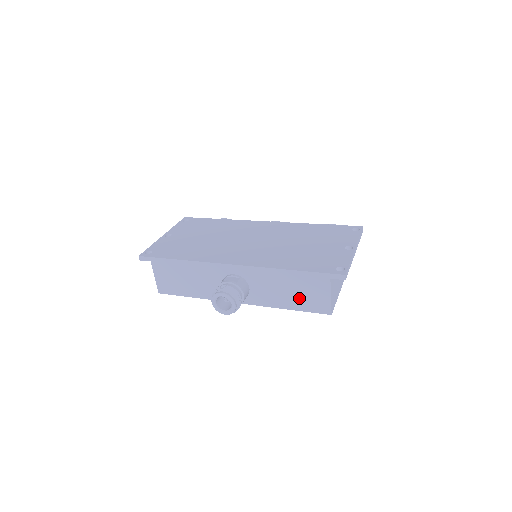
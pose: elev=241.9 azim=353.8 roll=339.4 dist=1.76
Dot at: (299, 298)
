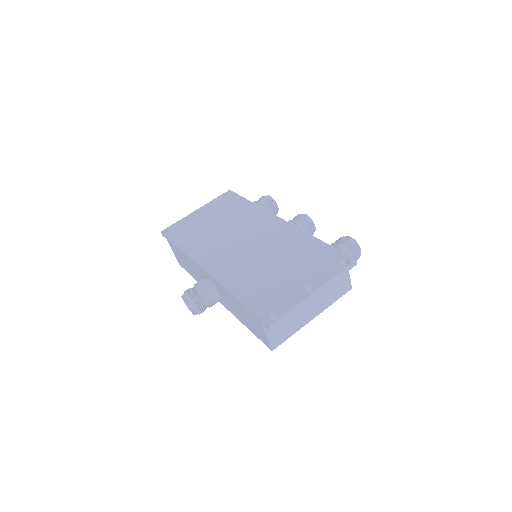
Dot at: (249, 323)
